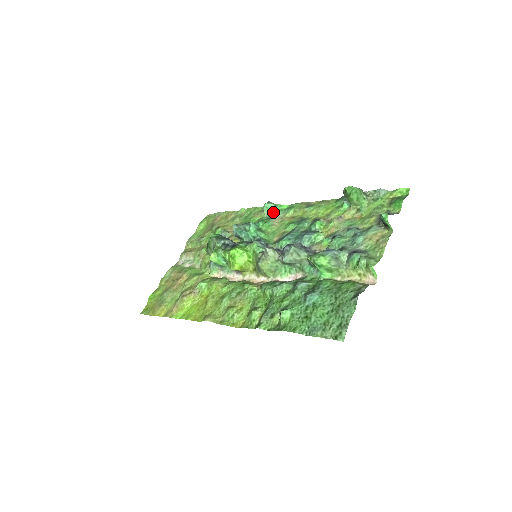
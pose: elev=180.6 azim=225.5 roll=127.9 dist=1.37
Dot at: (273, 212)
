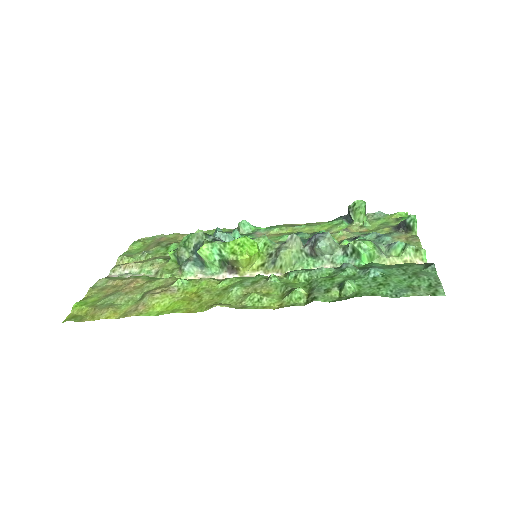
Dot at: (250, 230)
